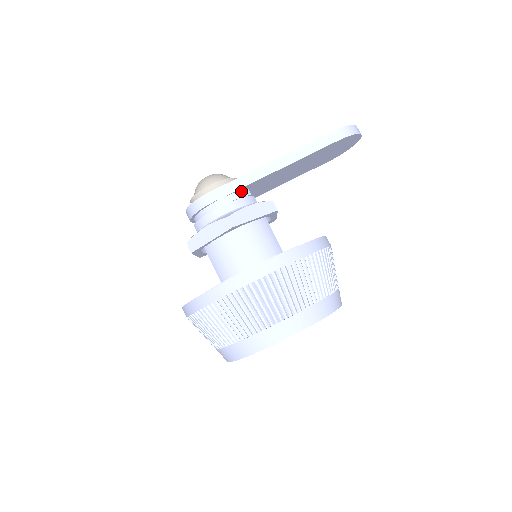
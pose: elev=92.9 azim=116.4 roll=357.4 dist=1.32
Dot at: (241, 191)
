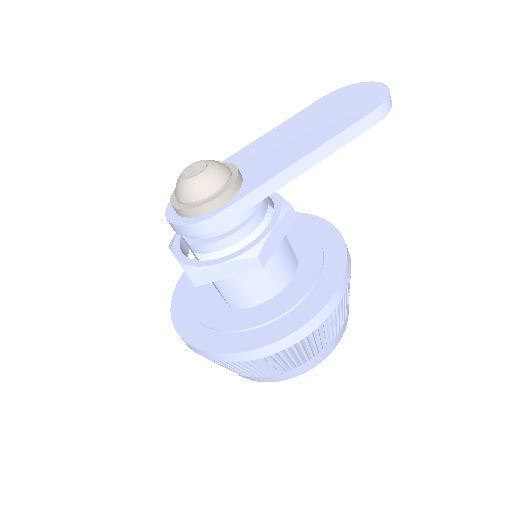
Dot at: occluded
